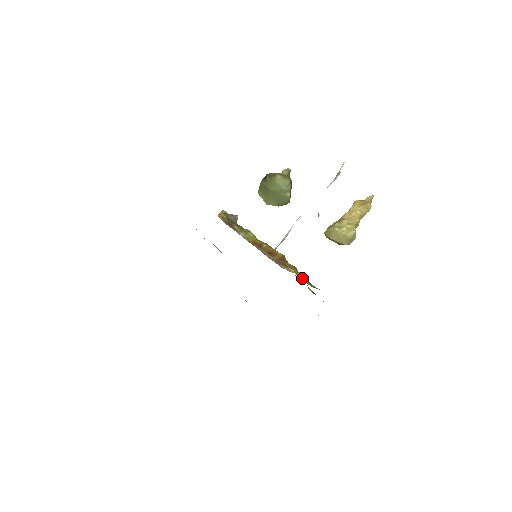
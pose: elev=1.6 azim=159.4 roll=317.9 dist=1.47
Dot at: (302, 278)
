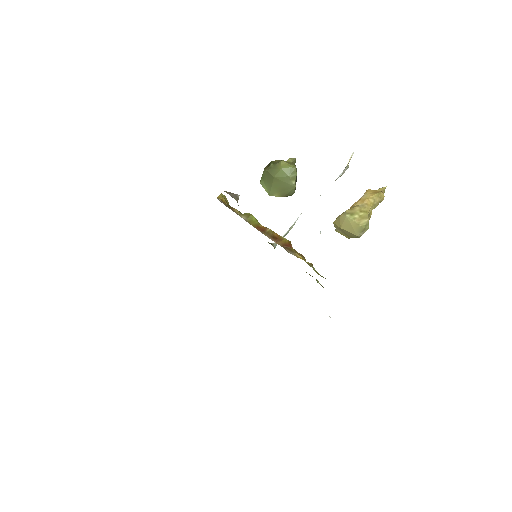
Dot at: (310, 266)
